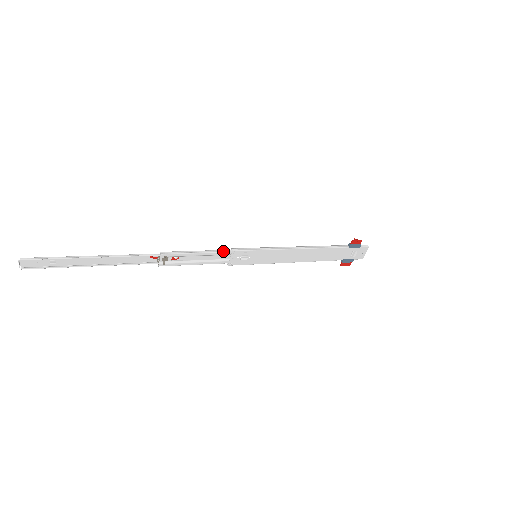
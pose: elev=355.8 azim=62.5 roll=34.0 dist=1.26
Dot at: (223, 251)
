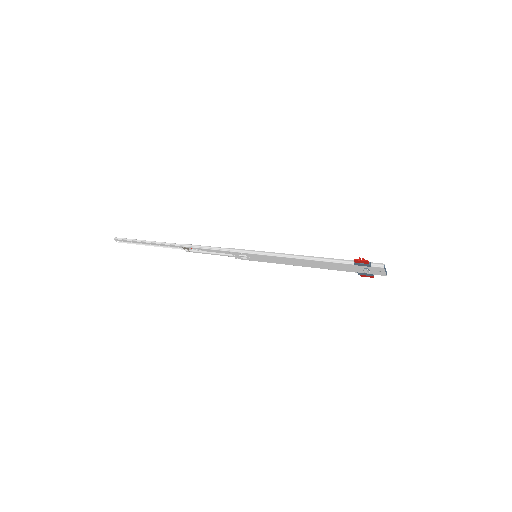
Dot at: (224, 250)
